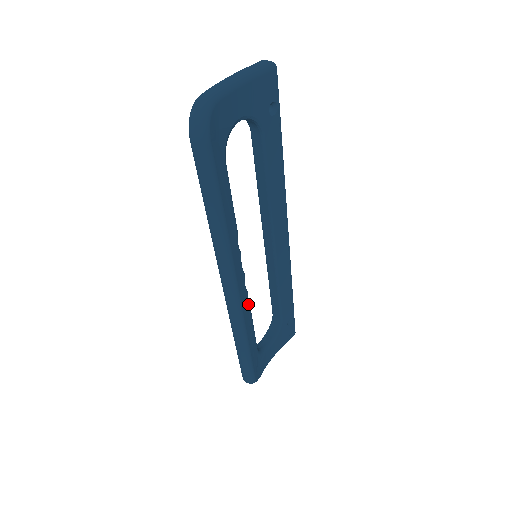
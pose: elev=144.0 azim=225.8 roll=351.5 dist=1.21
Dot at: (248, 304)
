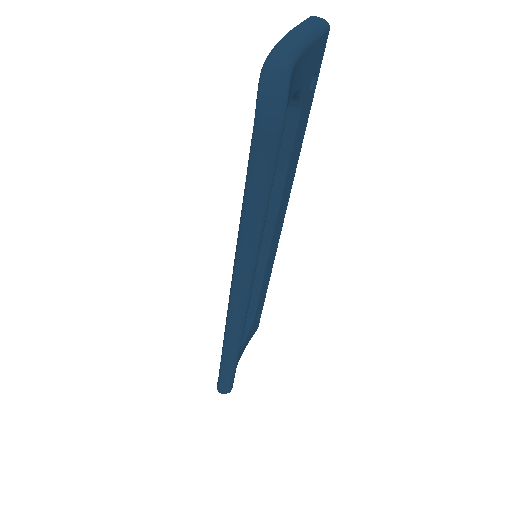
Dot at: occluded
